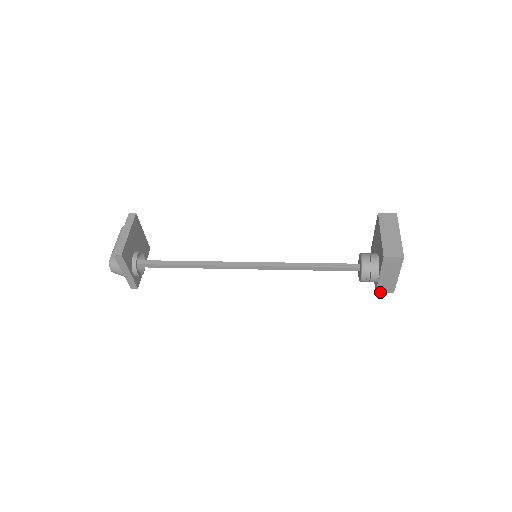
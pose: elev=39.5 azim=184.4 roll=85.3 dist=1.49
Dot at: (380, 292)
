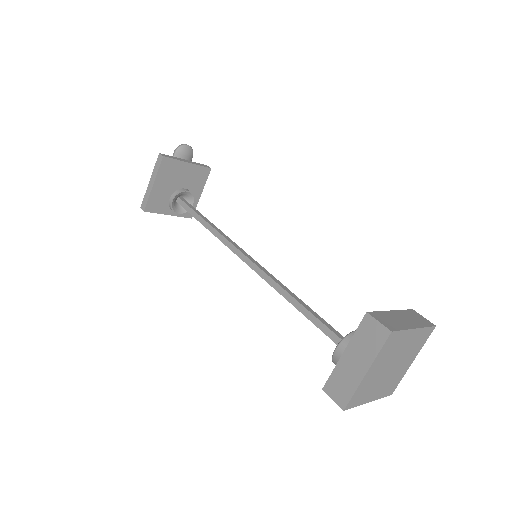
Dot at: occluded
